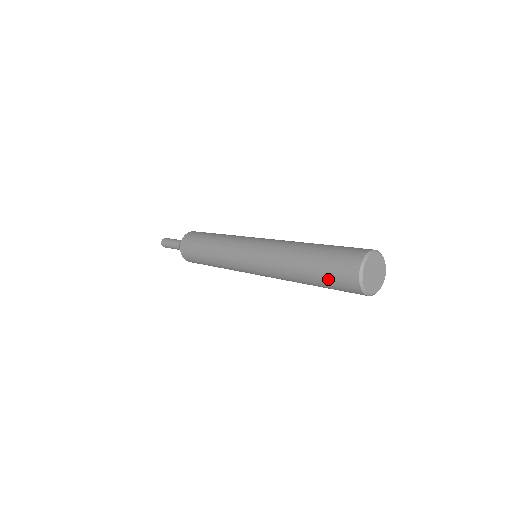
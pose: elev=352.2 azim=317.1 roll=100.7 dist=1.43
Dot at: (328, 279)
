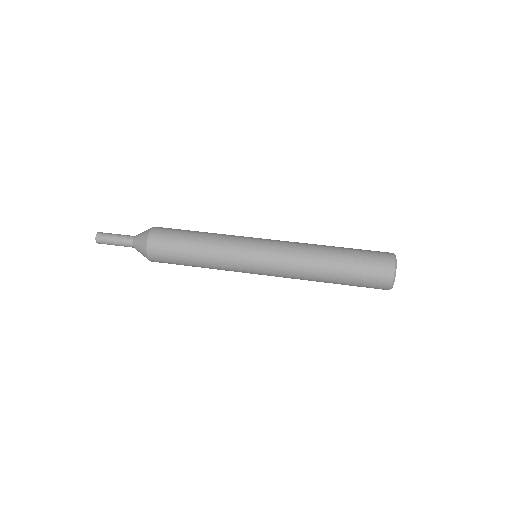
Dot at: occluded
